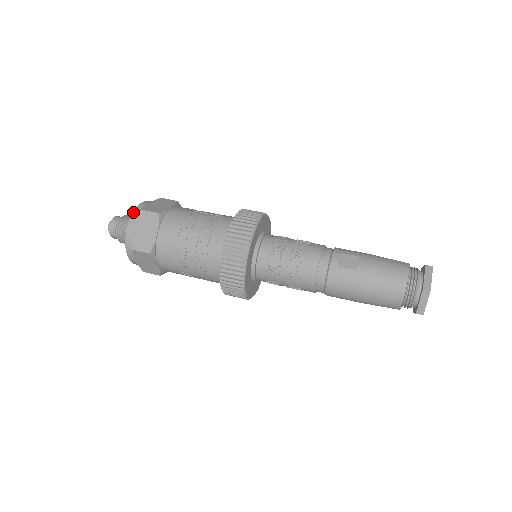
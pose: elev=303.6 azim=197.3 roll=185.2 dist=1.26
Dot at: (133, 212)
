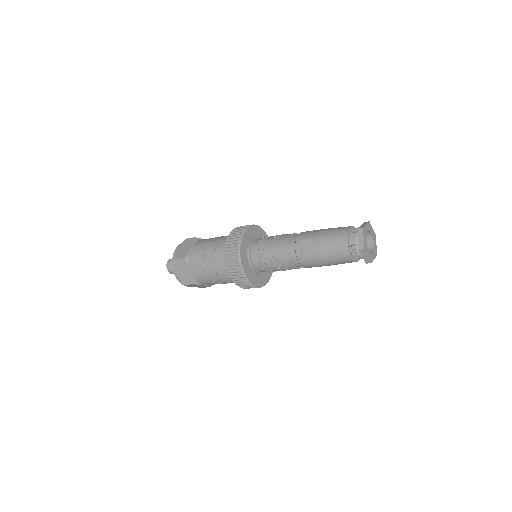
Dot at: (172, 261)
